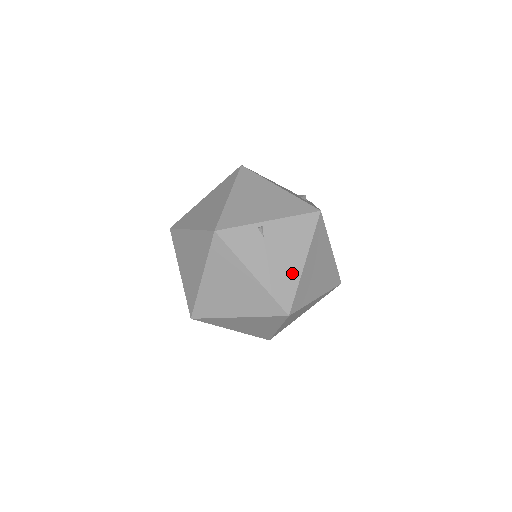
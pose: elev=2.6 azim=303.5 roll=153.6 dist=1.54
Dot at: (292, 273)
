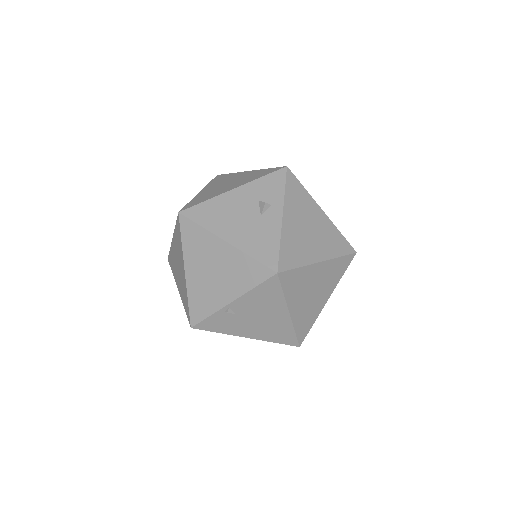
Dot at: (282, 324)
